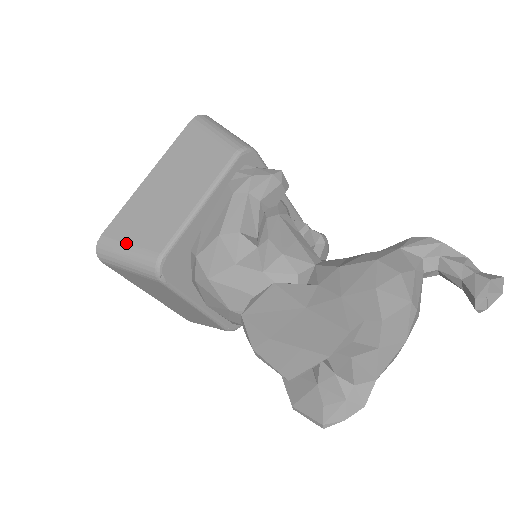
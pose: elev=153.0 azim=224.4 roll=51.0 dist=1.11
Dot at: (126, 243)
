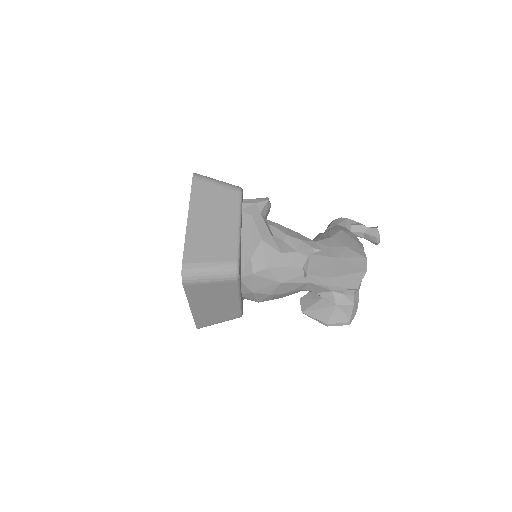
Dot at: (207, 262)
